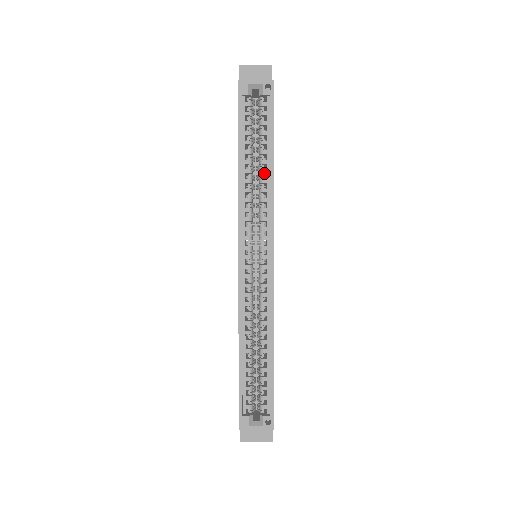
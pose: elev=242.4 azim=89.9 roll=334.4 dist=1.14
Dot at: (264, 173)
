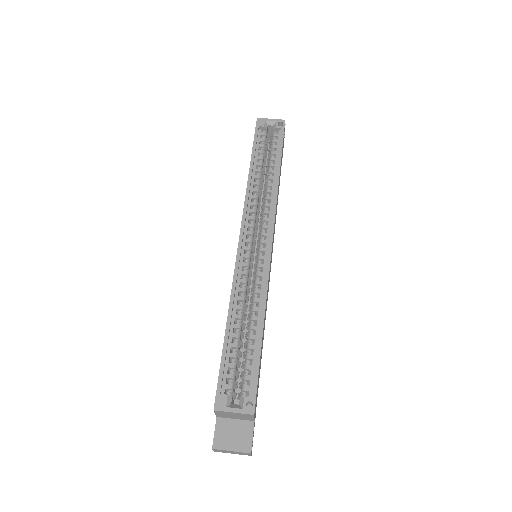
Dot at: (271, 180)
